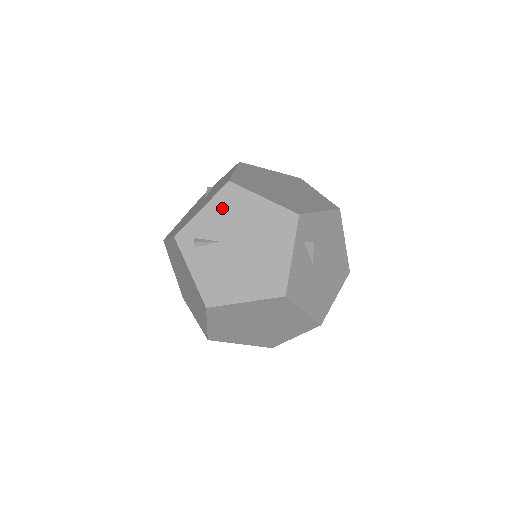
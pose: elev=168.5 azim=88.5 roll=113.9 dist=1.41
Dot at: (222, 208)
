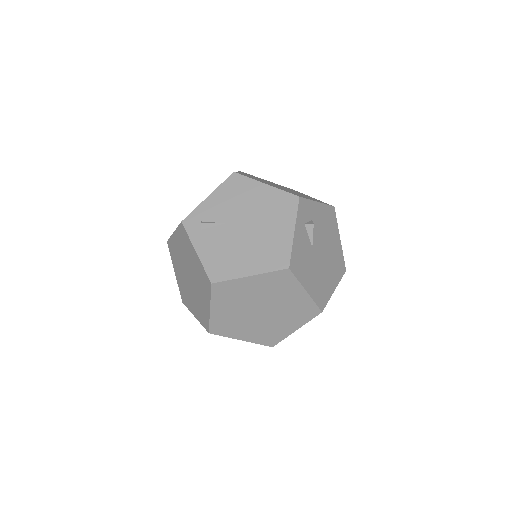
Dot at: (227, 195)
